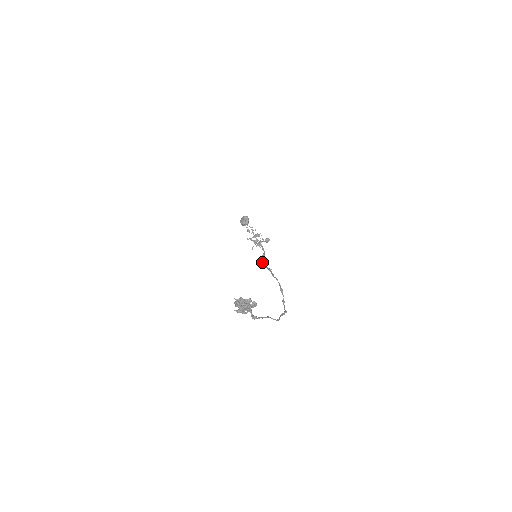
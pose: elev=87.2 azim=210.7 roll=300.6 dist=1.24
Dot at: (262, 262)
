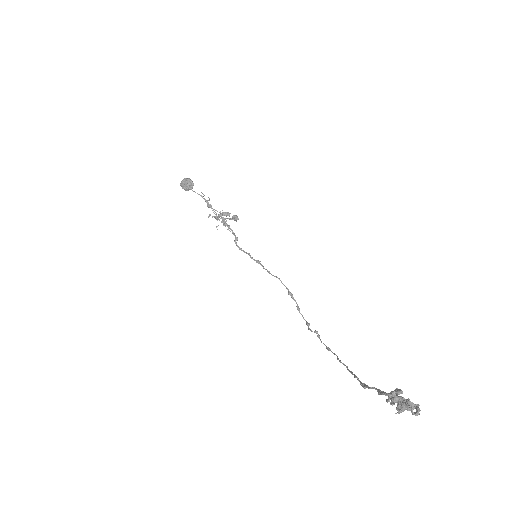
Dot at: occluded
